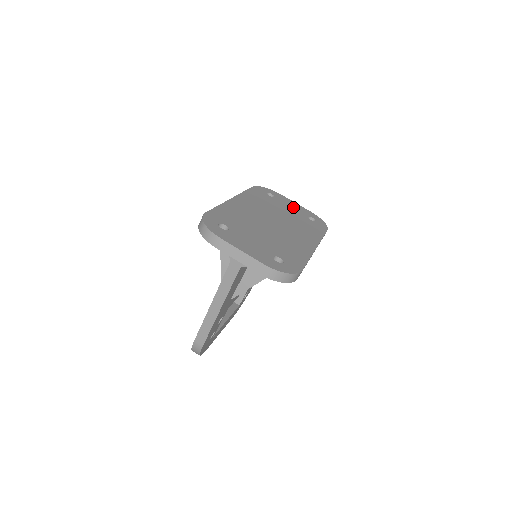
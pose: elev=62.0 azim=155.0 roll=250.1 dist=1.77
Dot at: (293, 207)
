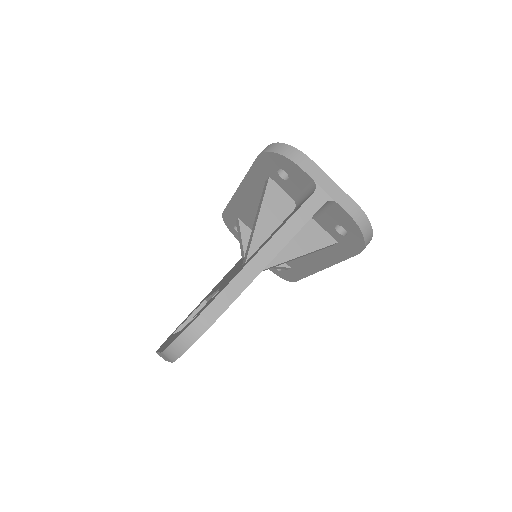
Dot at: occluded
